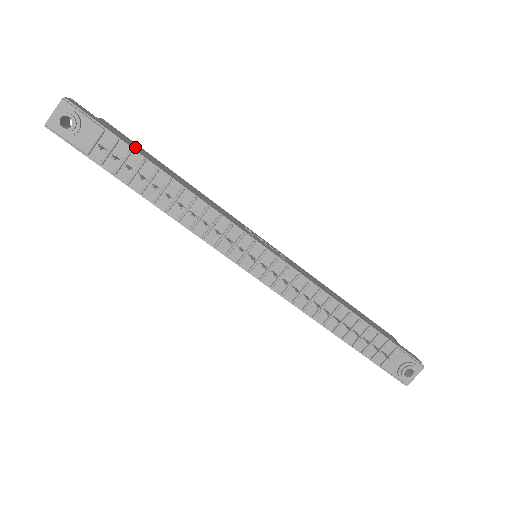
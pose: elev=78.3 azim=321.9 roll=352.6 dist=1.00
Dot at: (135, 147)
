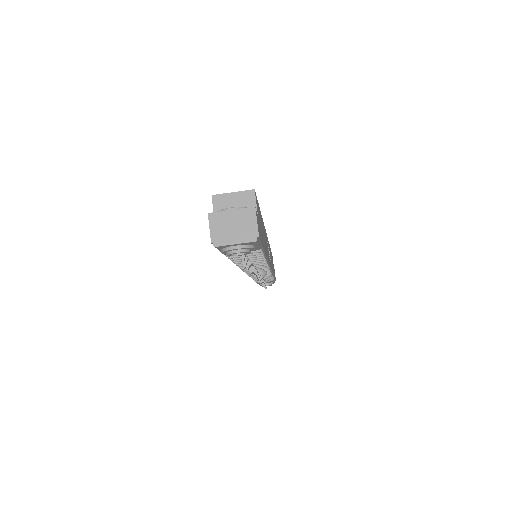
Dot at: (262, 233)
